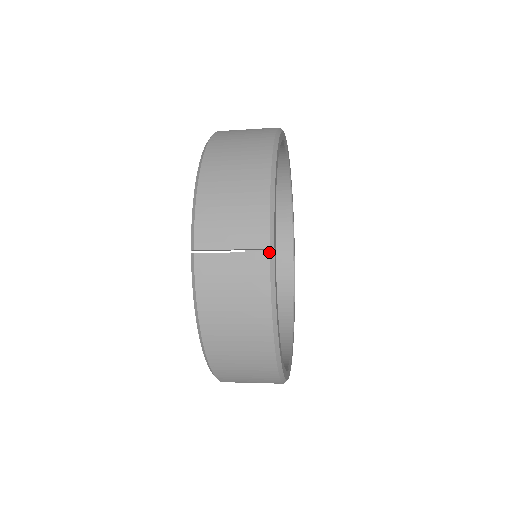
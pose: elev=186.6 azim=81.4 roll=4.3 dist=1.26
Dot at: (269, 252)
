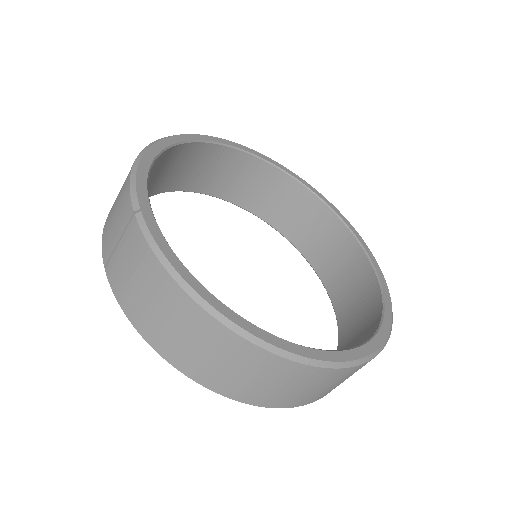
Dot at: (134, 215)
